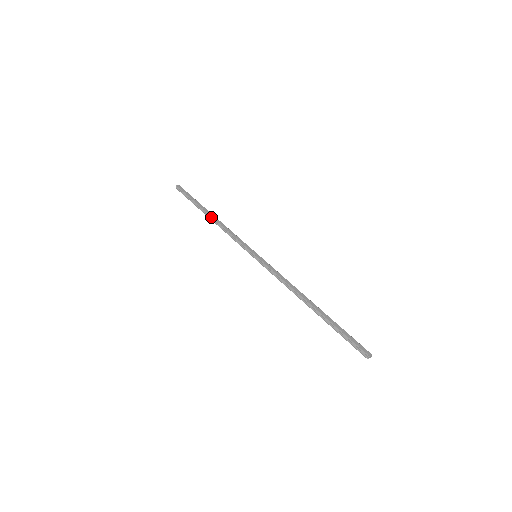
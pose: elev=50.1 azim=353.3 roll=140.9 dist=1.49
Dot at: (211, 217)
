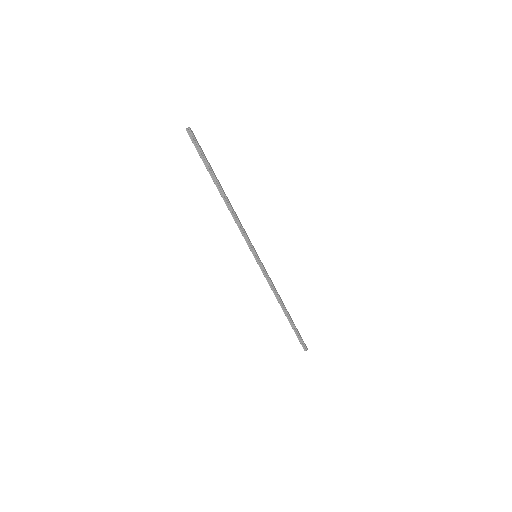
Dot at: (226, 197)
